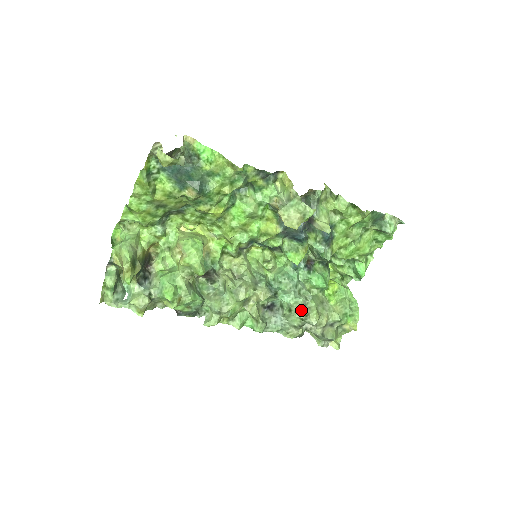
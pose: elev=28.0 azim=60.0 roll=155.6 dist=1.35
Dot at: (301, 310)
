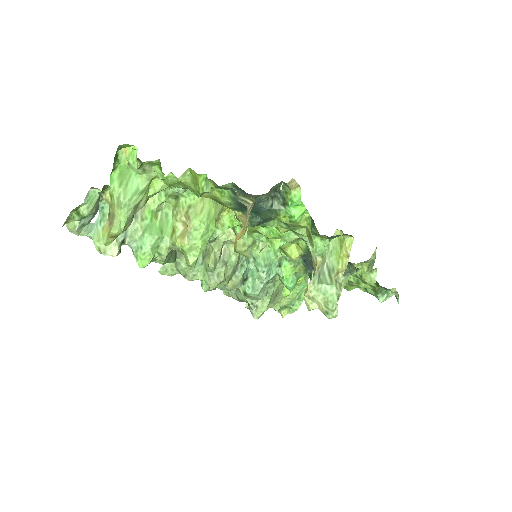
Dot at: (254, 299)
